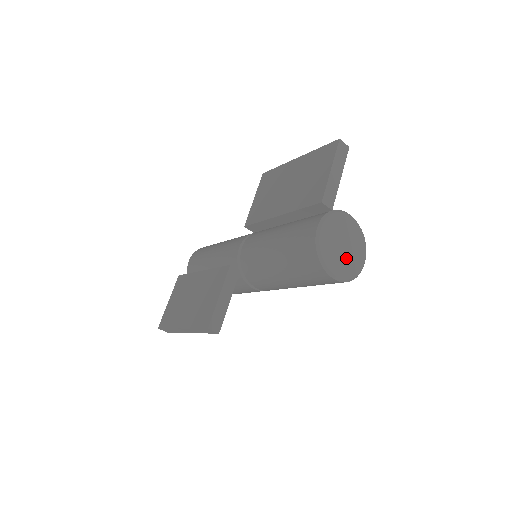
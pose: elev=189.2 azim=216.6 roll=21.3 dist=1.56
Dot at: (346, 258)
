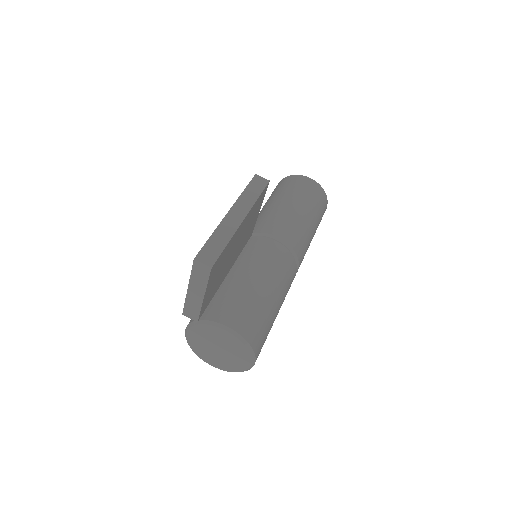
Dot at: (223, 358)
